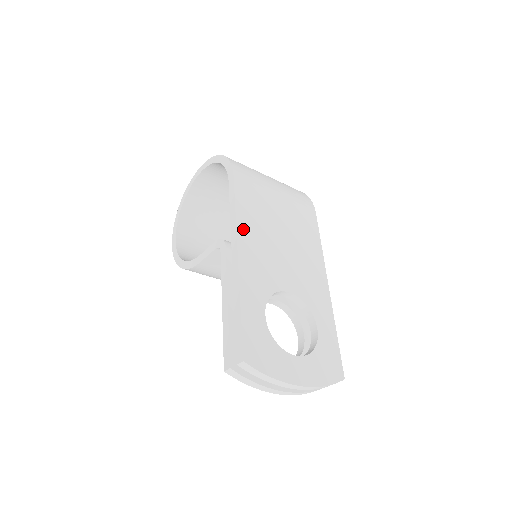
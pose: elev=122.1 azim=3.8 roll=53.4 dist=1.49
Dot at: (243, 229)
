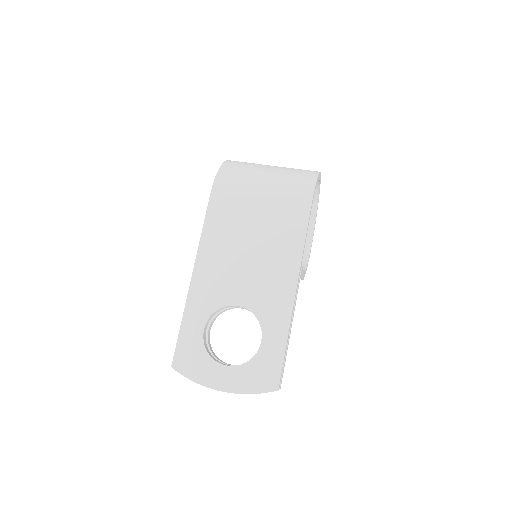
Dot at: (205, 249)
